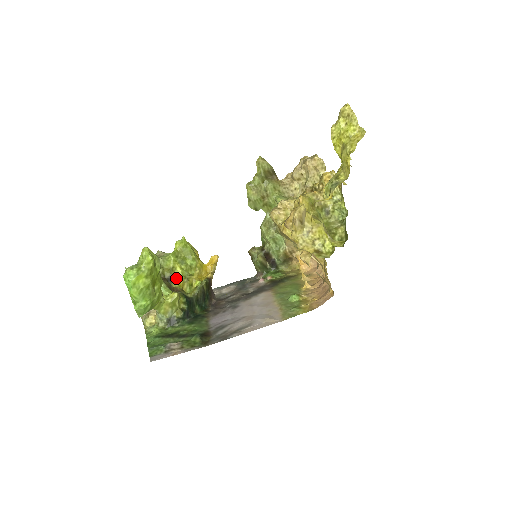
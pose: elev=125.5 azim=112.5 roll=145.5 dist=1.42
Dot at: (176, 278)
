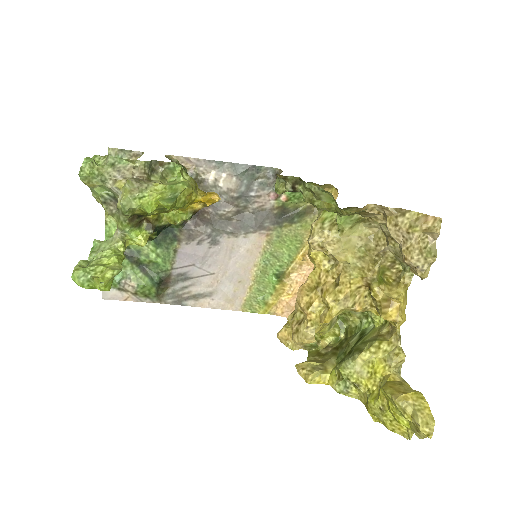
Dot at: (150, 214)
